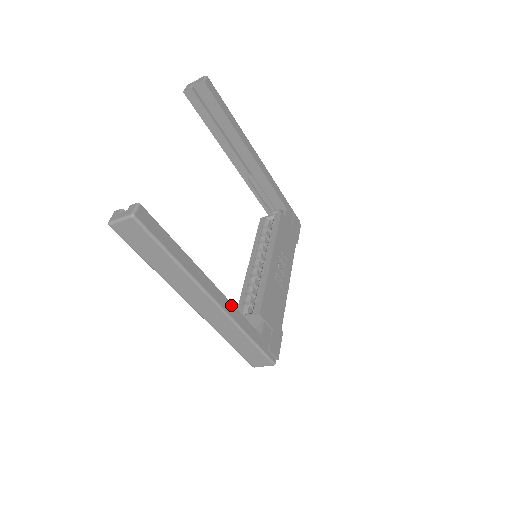
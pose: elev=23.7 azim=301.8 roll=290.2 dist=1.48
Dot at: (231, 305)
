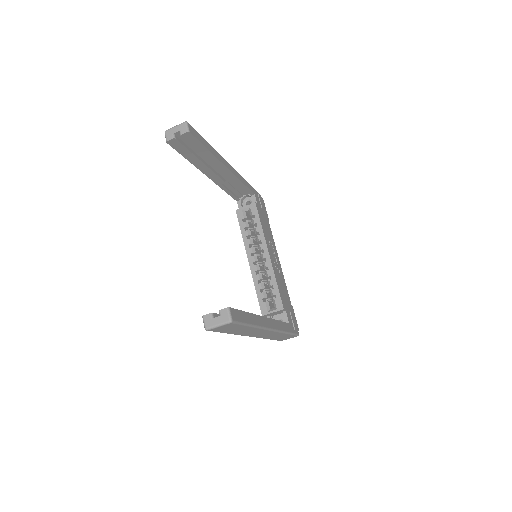
Dot at: (276, 321)
